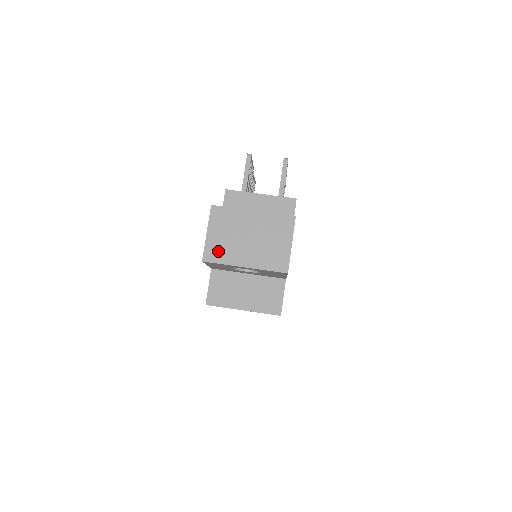
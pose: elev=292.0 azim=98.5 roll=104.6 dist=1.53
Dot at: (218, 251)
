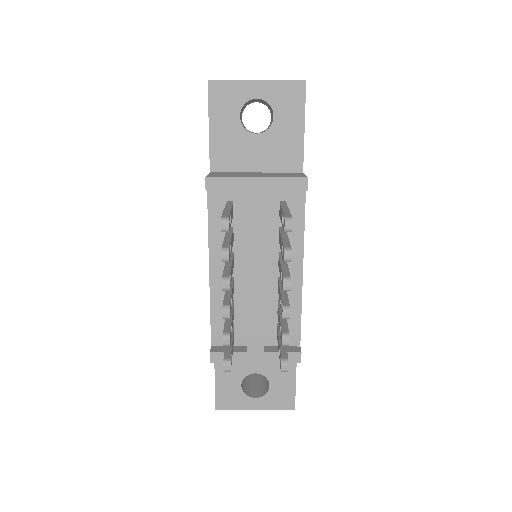
Dot at: occluded
